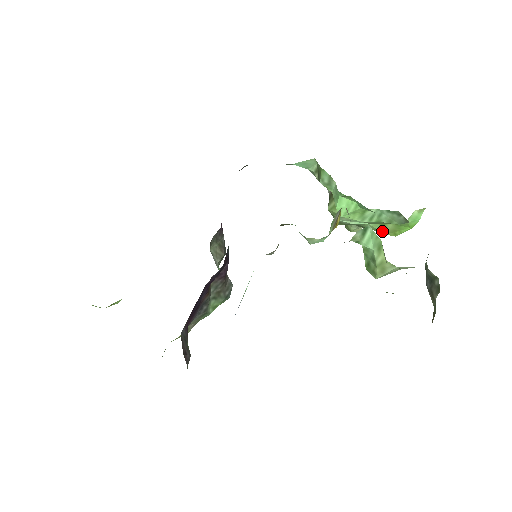
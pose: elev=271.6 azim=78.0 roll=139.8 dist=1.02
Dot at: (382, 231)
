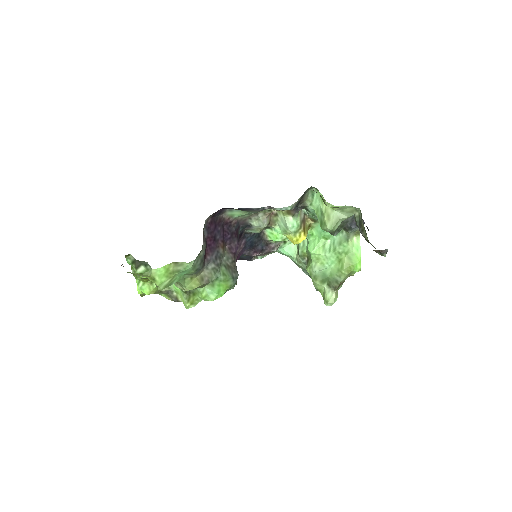
Dot at: (341, 267)
